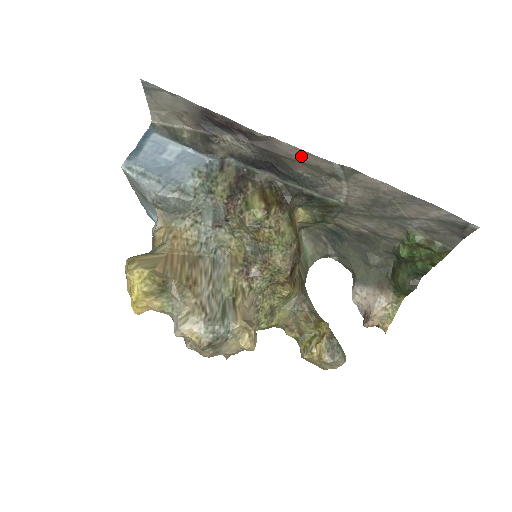
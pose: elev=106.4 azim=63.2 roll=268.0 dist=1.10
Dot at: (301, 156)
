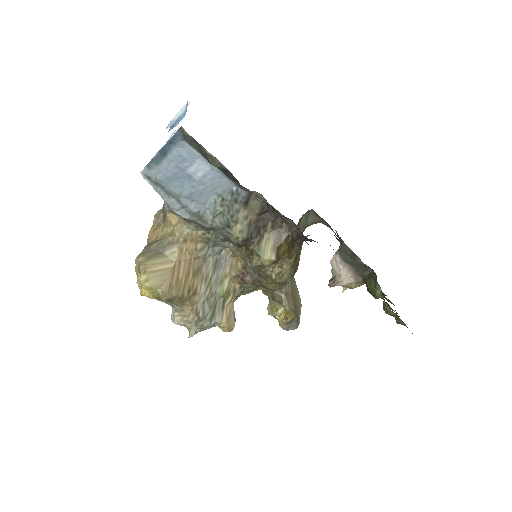
Dot at: occluded
